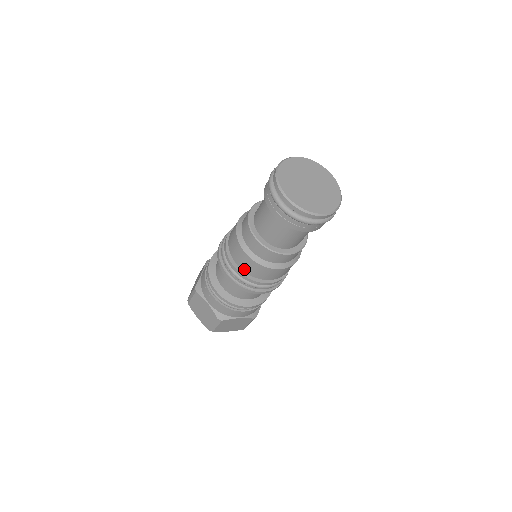
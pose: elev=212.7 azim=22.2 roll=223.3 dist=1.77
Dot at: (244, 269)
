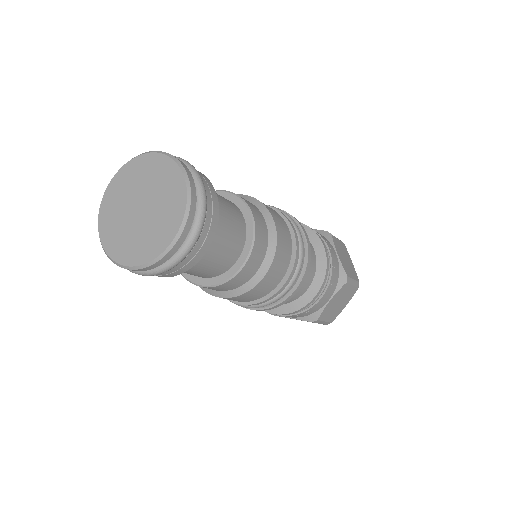
Dot at: occluded
